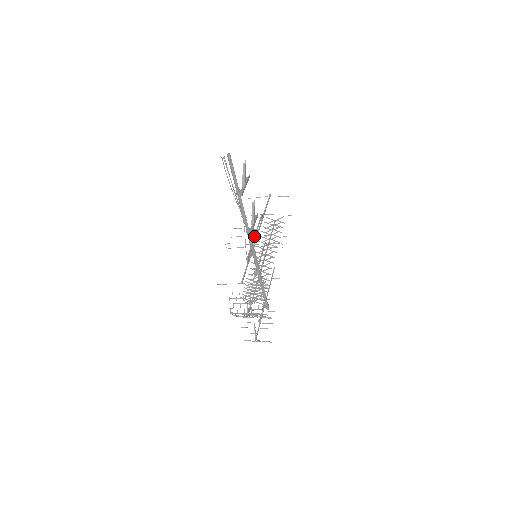
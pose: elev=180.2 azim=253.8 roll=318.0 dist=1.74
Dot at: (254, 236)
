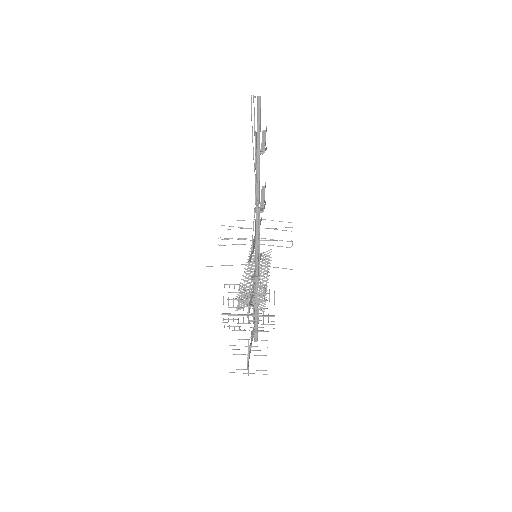
Dot at: occluded
